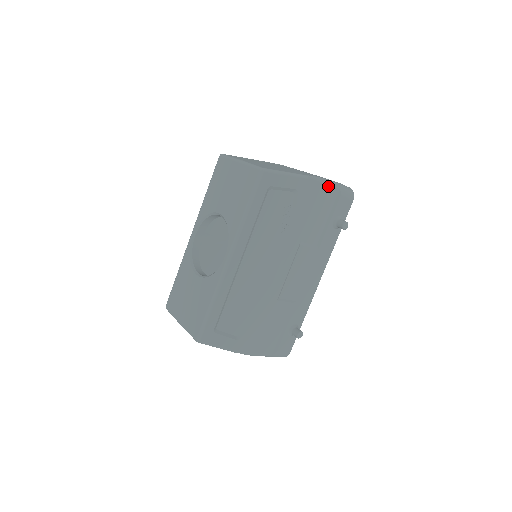
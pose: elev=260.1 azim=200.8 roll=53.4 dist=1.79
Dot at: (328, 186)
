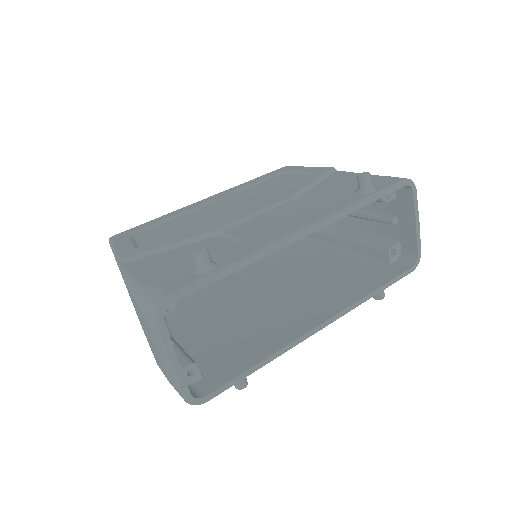
Dot at: occluded
